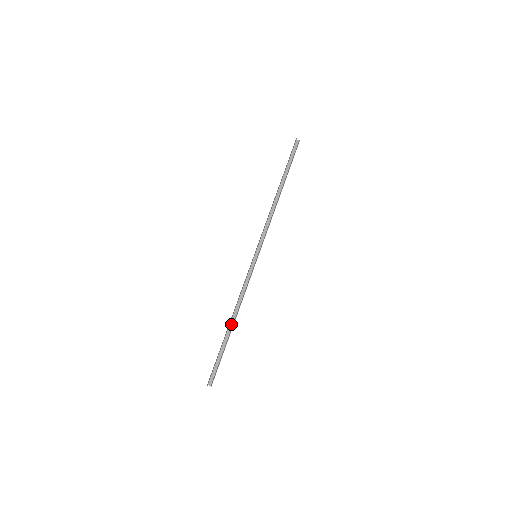
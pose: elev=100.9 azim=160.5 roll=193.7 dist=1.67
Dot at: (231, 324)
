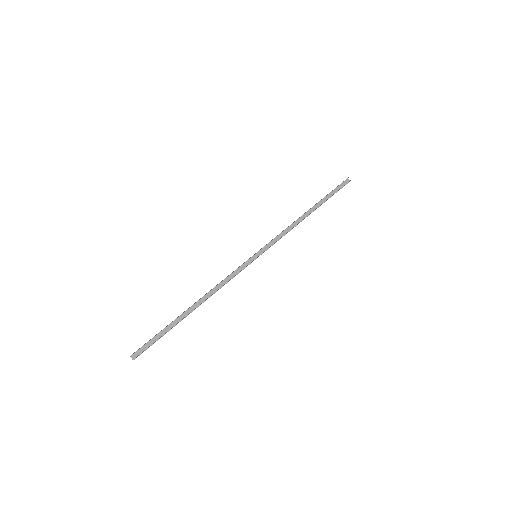
Dot at: (193, 307)
